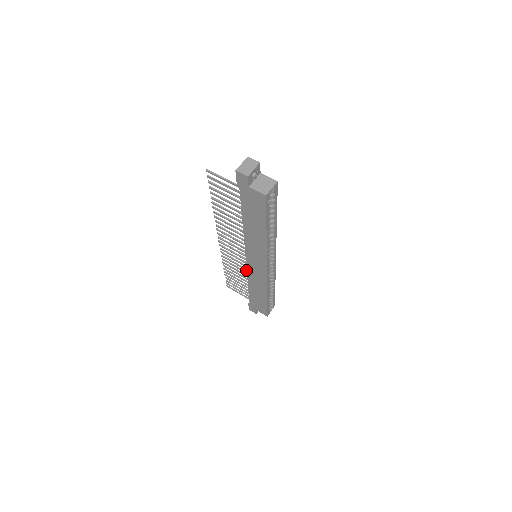
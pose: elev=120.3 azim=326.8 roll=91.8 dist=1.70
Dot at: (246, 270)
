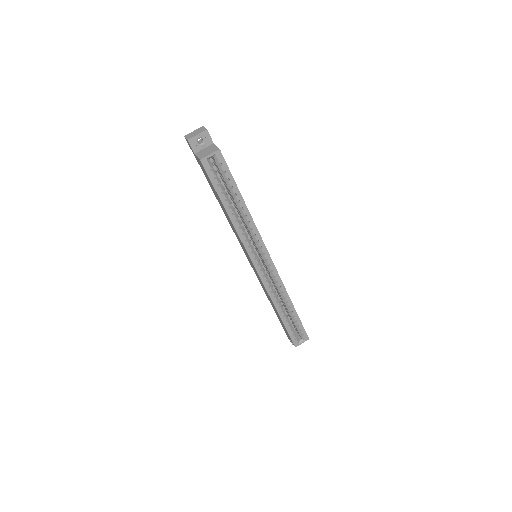
Dot at: occluded
